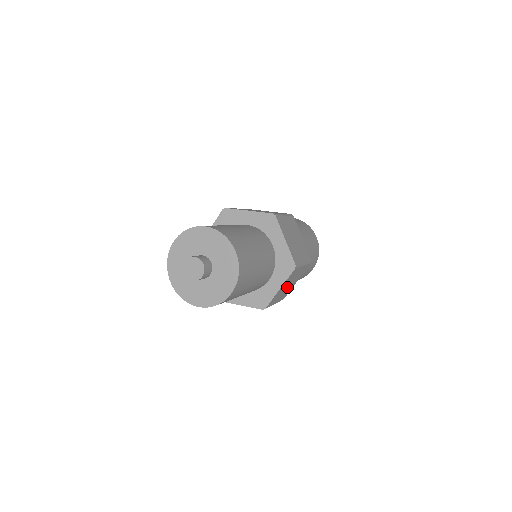
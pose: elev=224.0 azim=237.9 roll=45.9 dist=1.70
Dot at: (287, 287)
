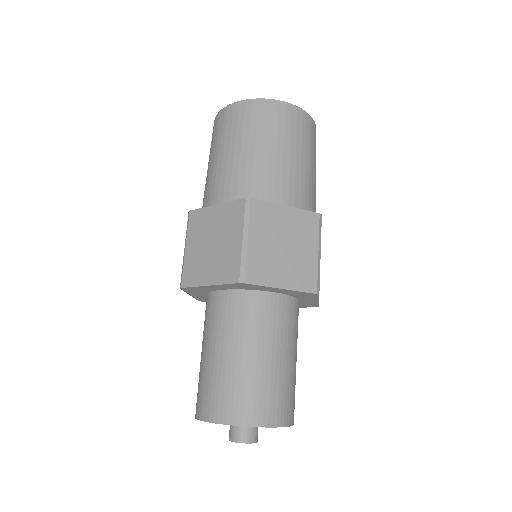
Dot at: occluded
